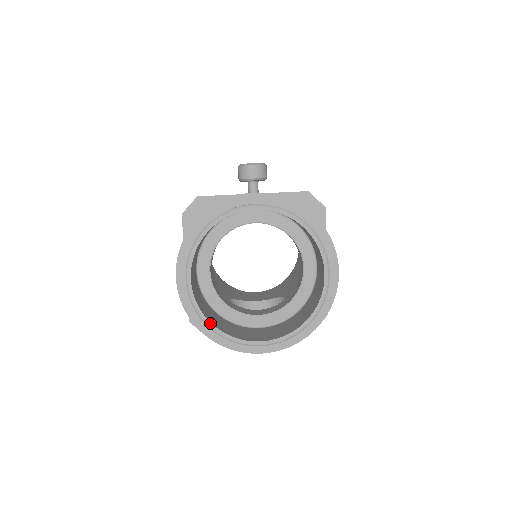
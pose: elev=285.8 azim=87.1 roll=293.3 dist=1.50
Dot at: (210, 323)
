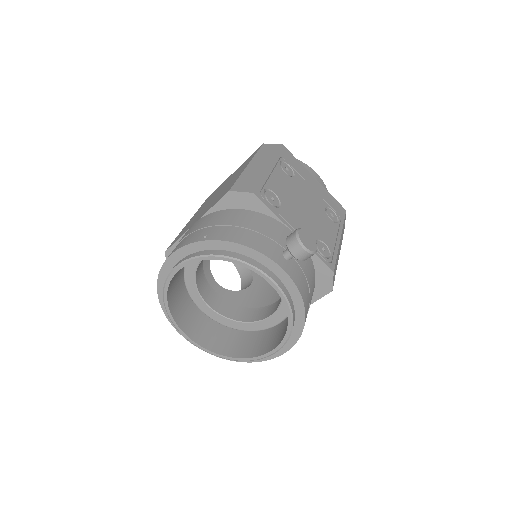
Dot at: (167, 301)
